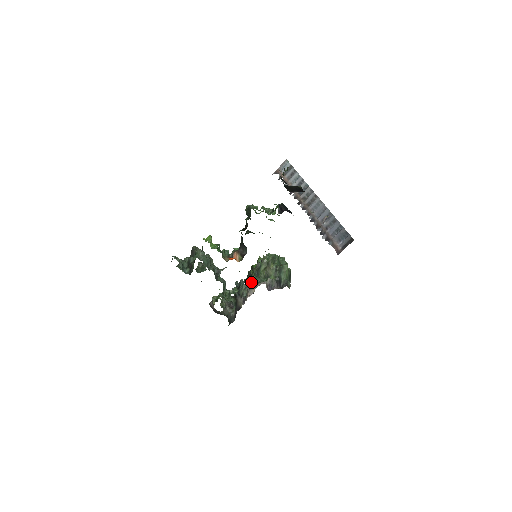
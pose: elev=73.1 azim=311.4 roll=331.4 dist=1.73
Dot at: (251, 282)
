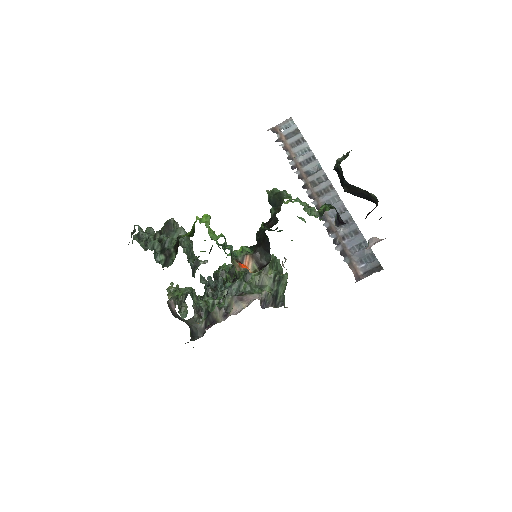
Dot at: (237, 288)
